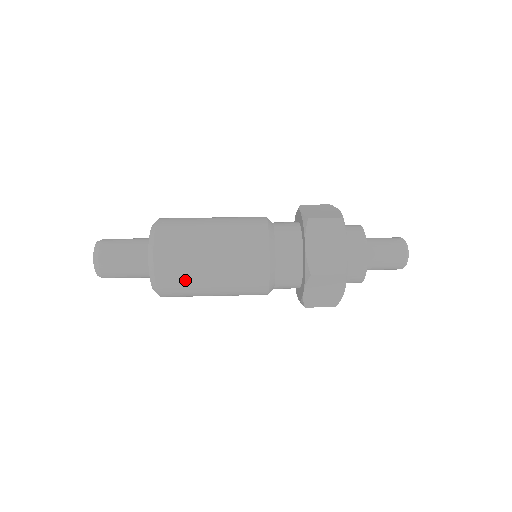
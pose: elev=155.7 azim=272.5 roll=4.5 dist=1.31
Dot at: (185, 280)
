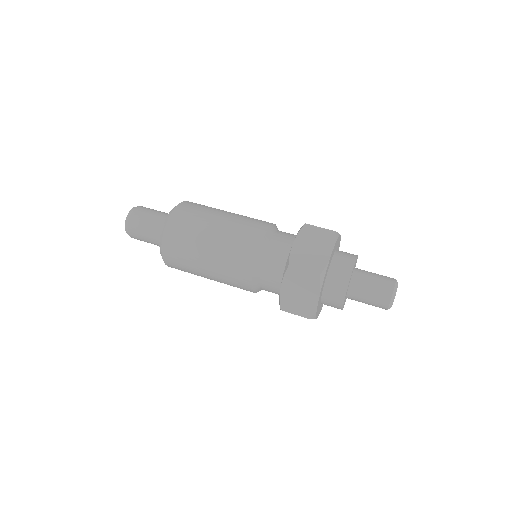
Dot at: (188, 272)
